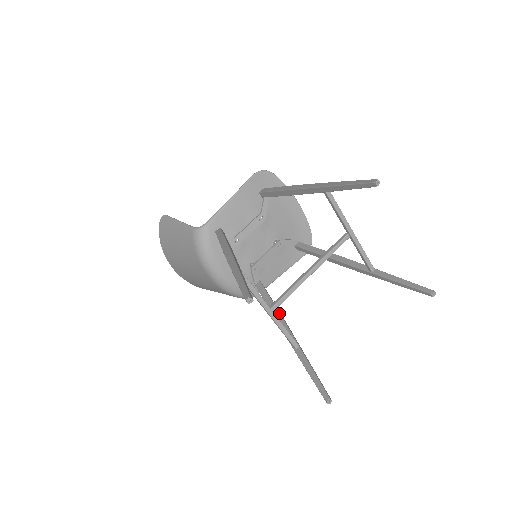
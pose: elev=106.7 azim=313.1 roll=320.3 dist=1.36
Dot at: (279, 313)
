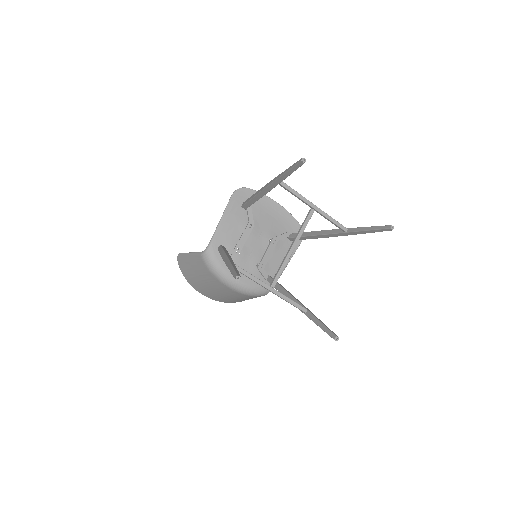
Dot at: (288, 293)
